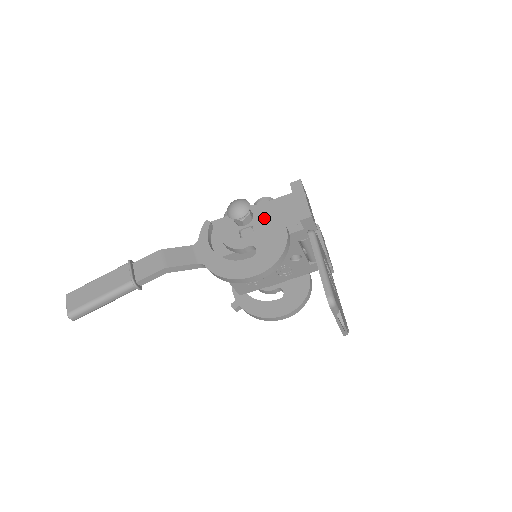
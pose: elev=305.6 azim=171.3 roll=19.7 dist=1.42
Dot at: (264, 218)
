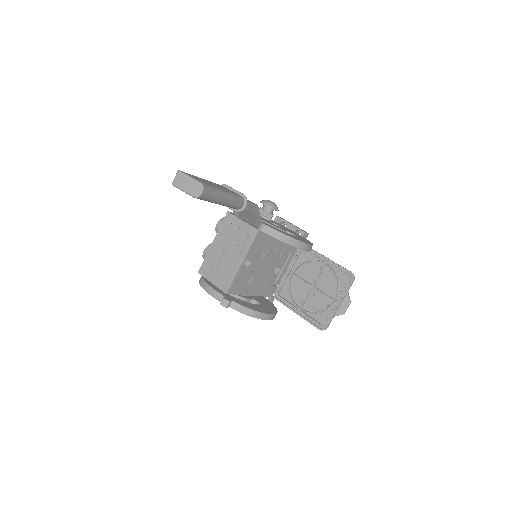
Dot at: (278, 224)
